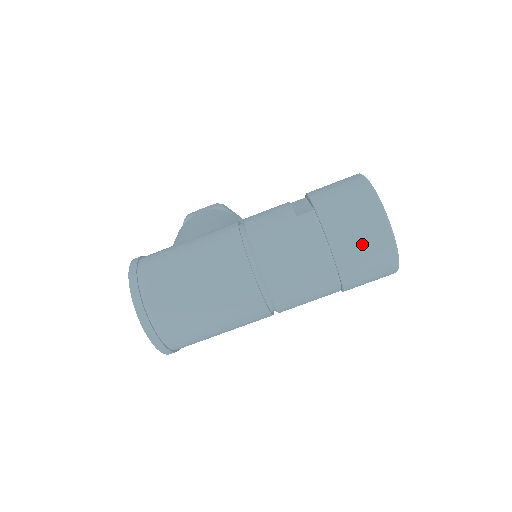
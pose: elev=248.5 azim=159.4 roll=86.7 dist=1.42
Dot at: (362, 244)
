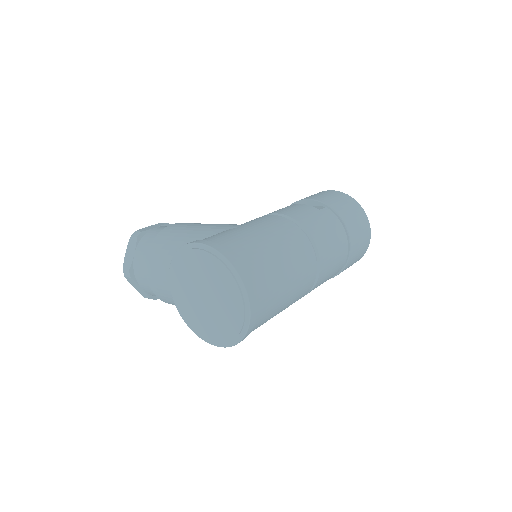
Dot at: (360, 232)
